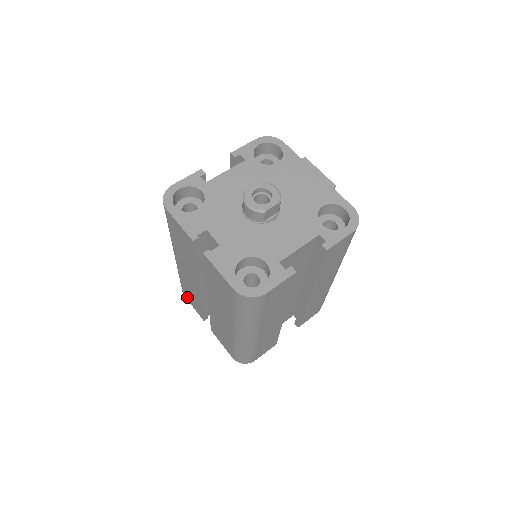
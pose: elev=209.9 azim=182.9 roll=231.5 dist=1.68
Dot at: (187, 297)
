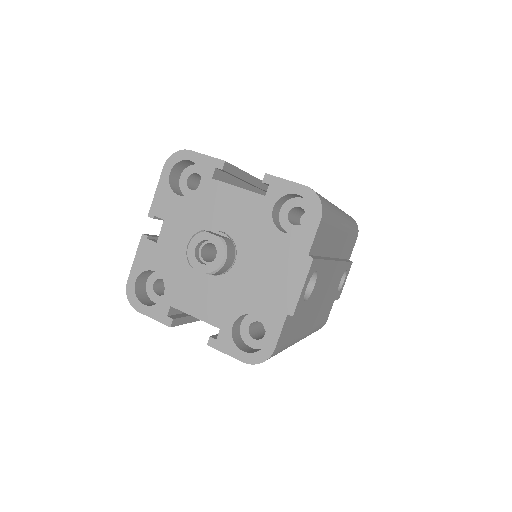
Dot at: occluded
